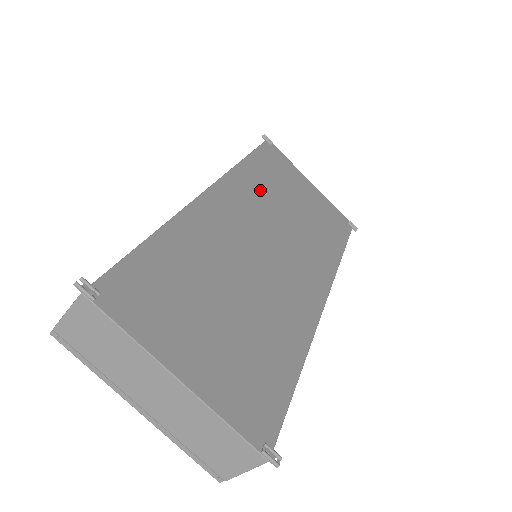
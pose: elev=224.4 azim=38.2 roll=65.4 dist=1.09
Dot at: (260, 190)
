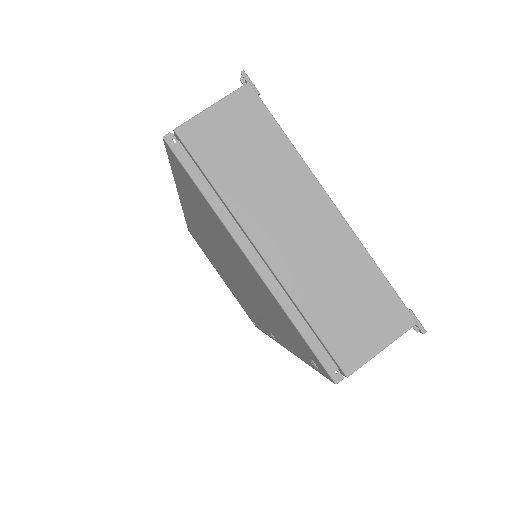
Dot at: occluded
